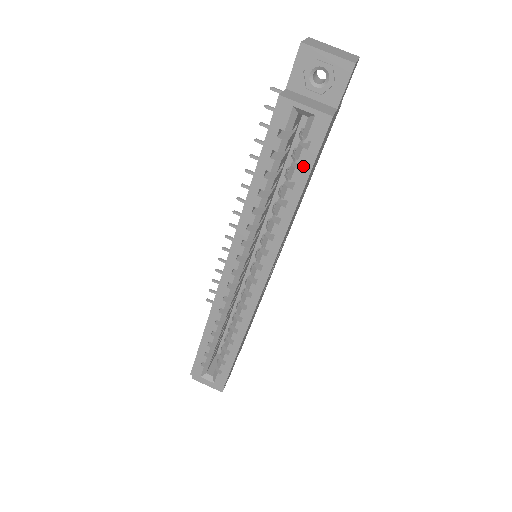
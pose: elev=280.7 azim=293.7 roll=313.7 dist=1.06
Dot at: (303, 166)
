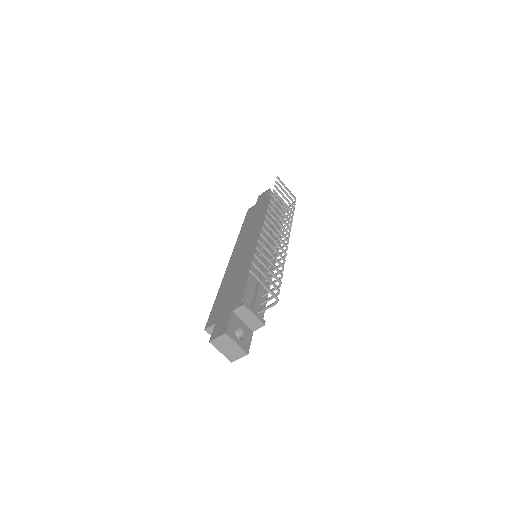
Dot at: occluded
